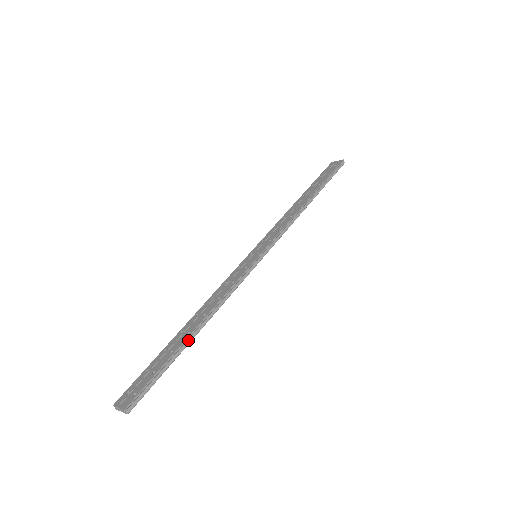
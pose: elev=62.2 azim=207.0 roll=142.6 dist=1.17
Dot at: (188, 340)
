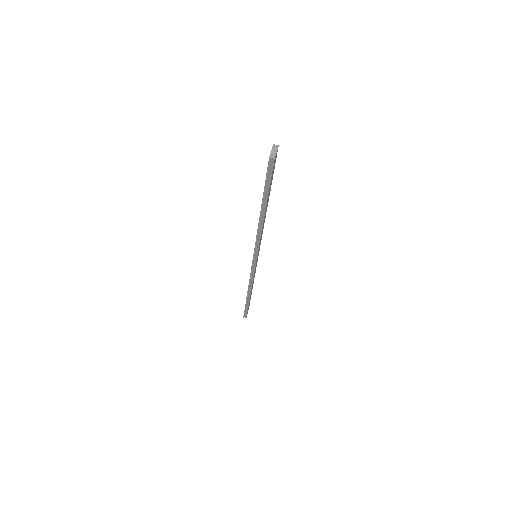
Dot at: occluded
